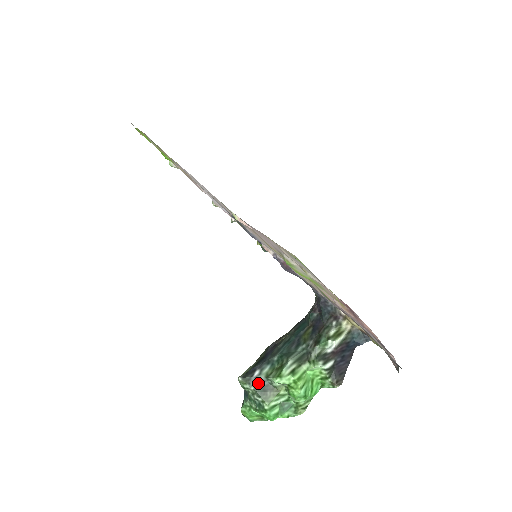
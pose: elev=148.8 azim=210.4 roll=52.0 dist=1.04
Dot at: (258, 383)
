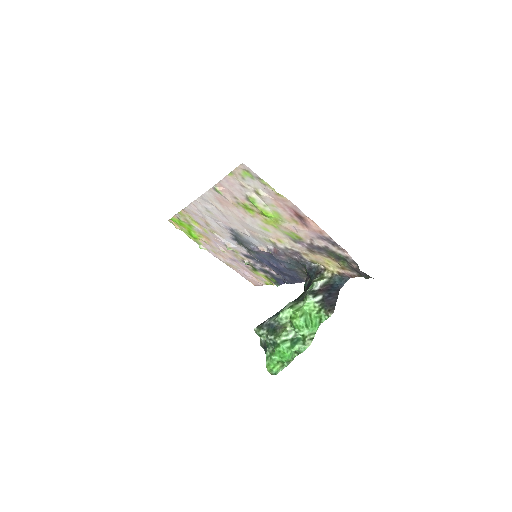
Dot at: (269, 326)
